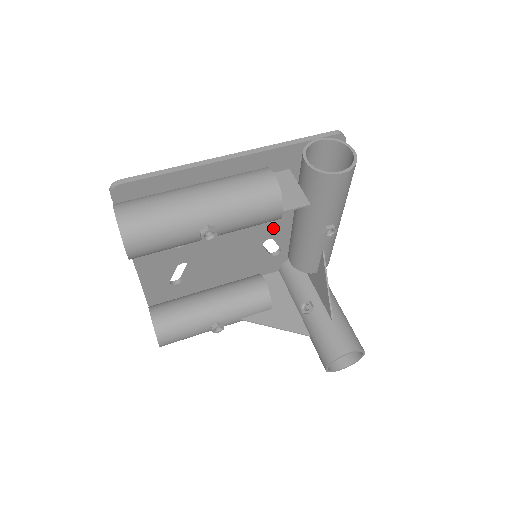
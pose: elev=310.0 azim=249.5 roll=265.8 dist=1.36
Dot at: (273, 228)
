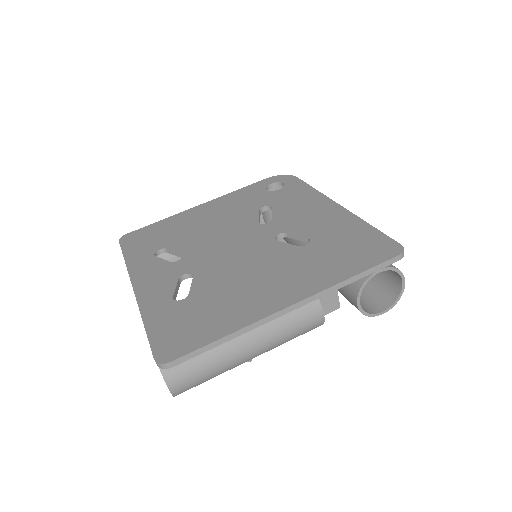
Dot at: occluded
